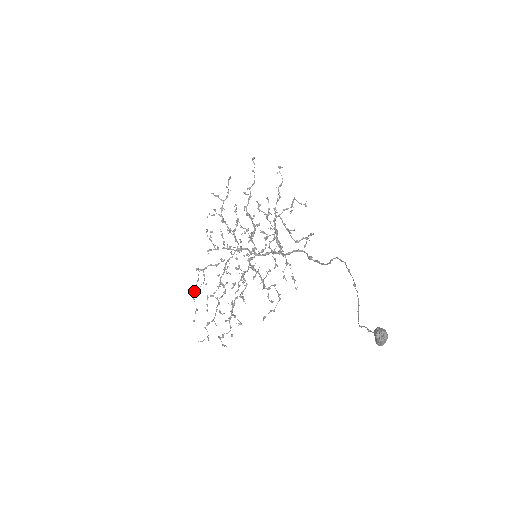
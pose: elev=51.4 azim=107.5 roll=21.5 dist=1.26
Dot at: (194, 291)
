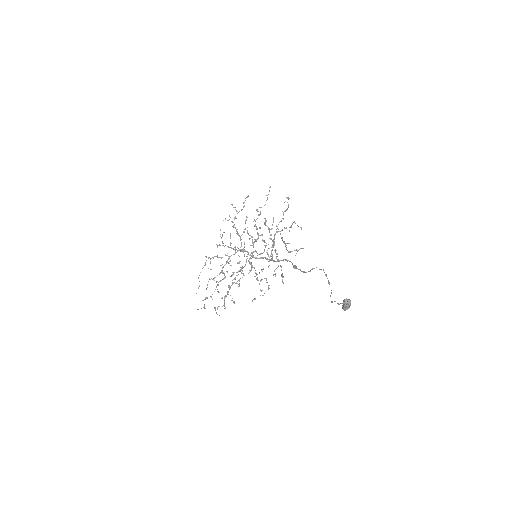
Dot at: (200, 272)
